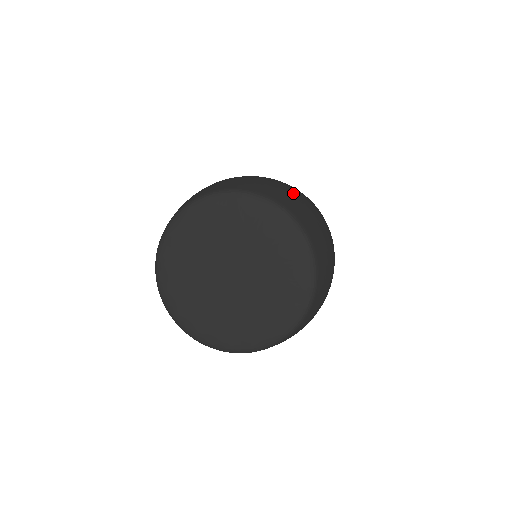
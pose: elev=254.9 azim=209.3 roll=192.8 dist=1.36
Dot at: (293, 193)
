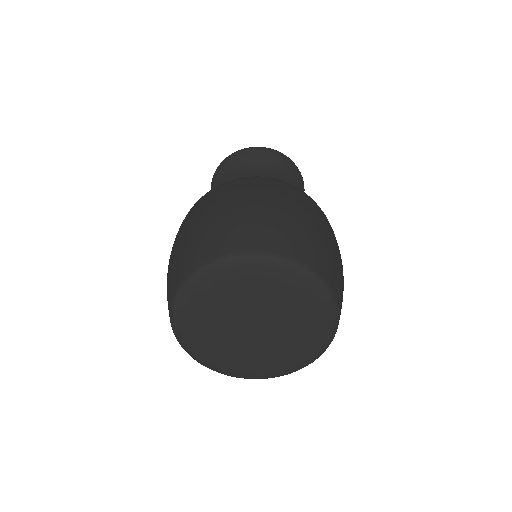
Dot at: (218, 220)
